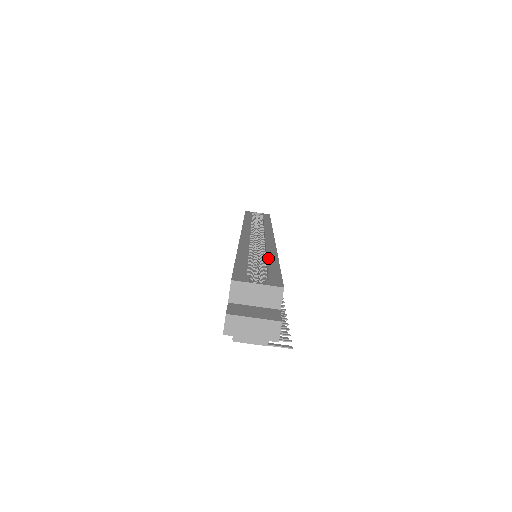
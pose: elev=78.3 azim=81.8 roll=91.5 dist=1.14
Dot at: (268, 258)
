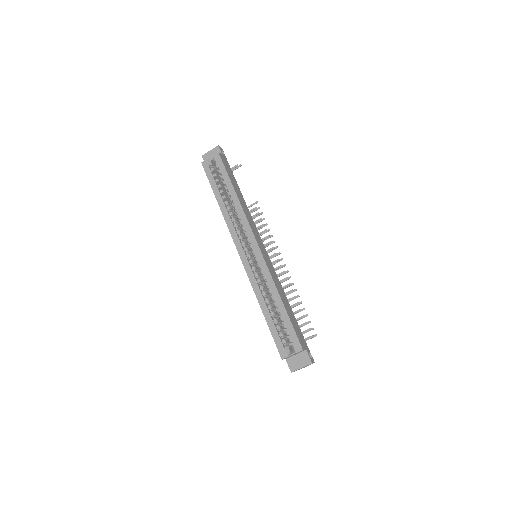
Dot at: (277, 304)
